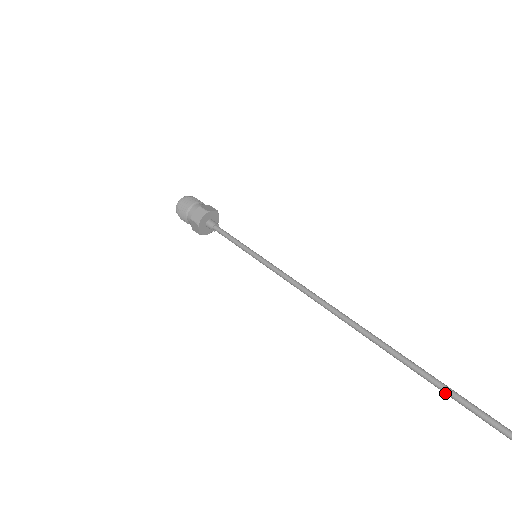
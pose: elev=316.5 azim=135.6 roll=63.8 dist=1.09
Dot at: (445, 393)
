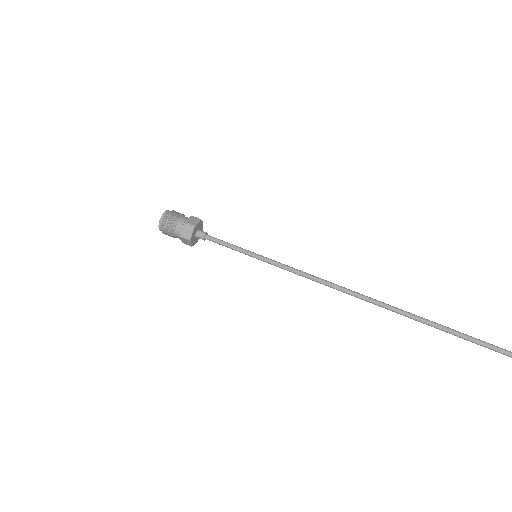
Dot at: (444, 330)
